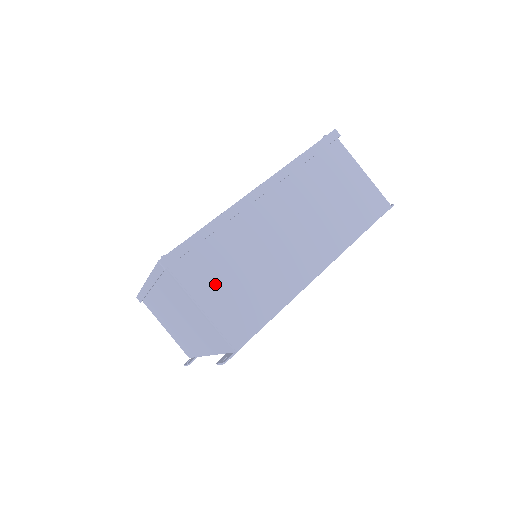
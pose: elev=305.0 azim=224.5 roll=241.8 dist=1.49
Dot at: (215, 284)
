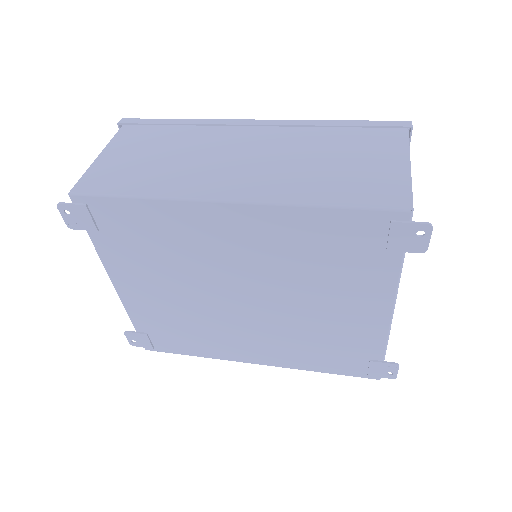
Dot at: (130, 150)
